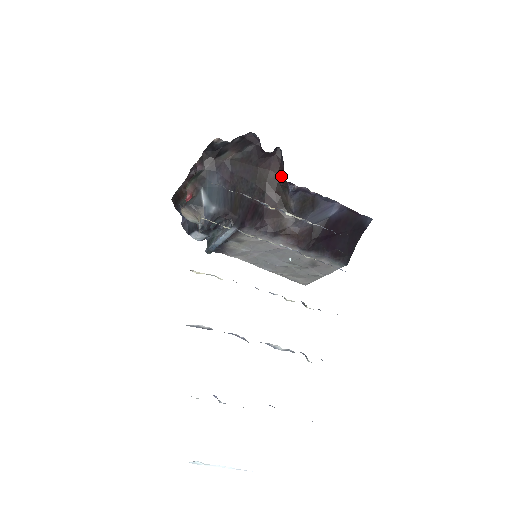
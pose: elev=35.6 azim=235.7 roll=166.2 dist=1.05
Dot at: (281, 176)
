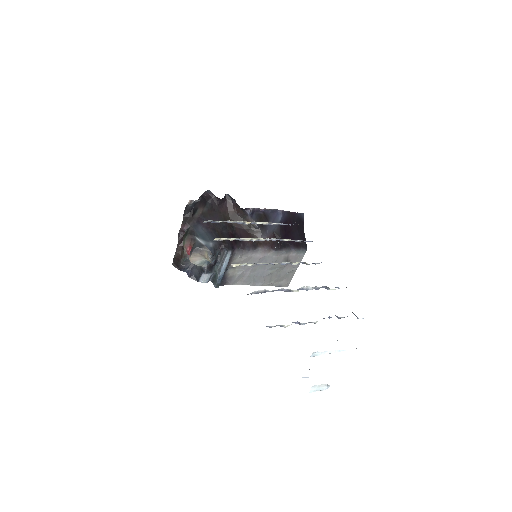
Dot at: (237, 210)
